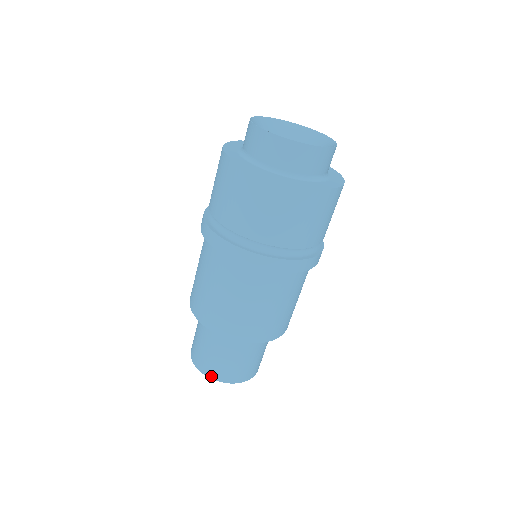
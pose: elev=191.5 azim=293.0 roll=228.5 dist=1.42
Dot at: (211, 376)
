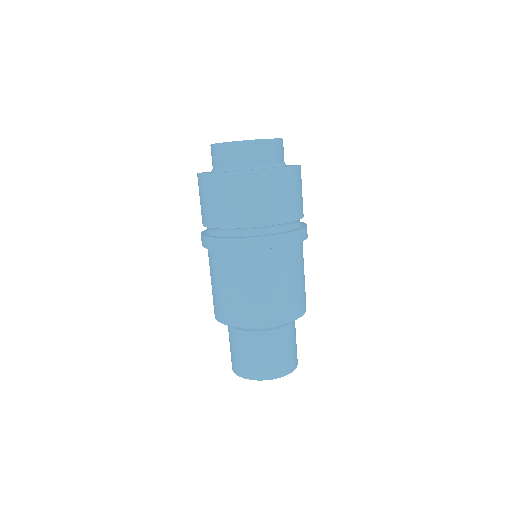
Dot at: (260, 378)
